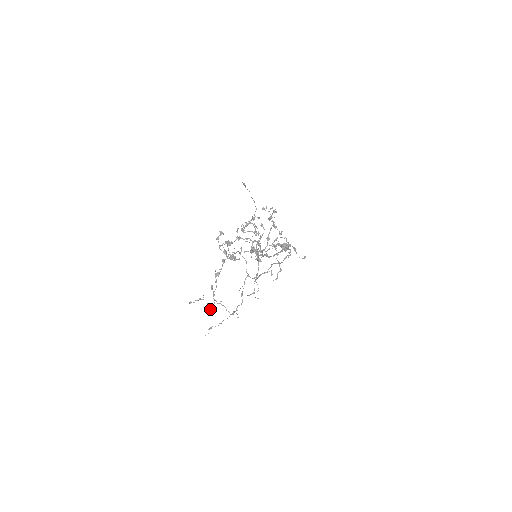
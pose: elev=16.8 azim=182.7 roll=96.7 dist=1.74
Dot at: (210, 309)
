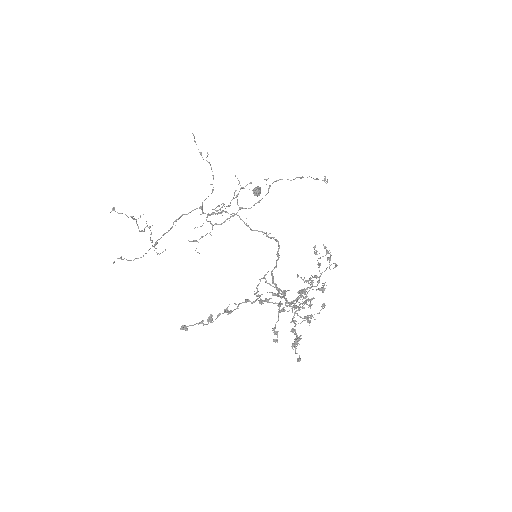
Dot at: (183, 329)
